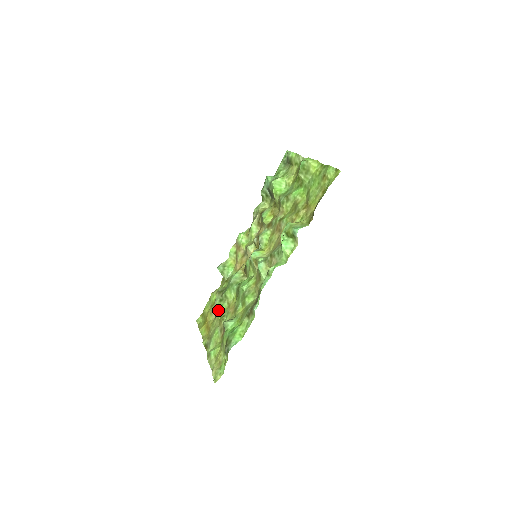
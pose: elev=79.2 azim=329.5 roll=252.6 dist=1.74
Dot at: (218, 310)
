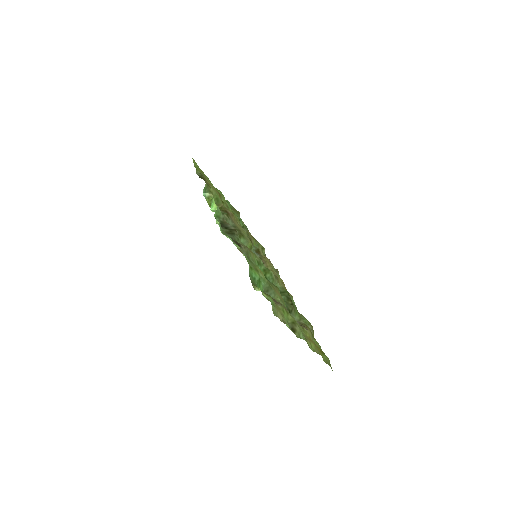
Dot at: occluded
